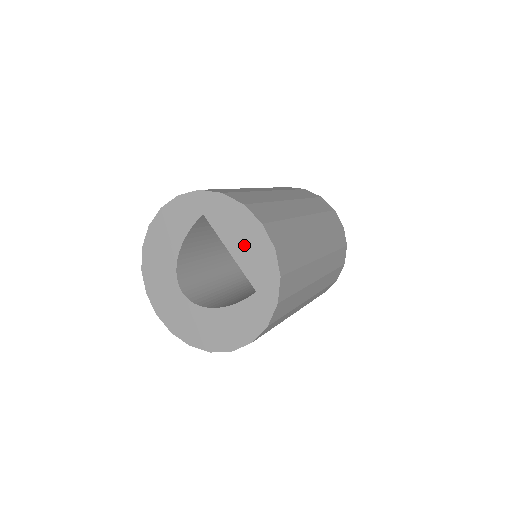
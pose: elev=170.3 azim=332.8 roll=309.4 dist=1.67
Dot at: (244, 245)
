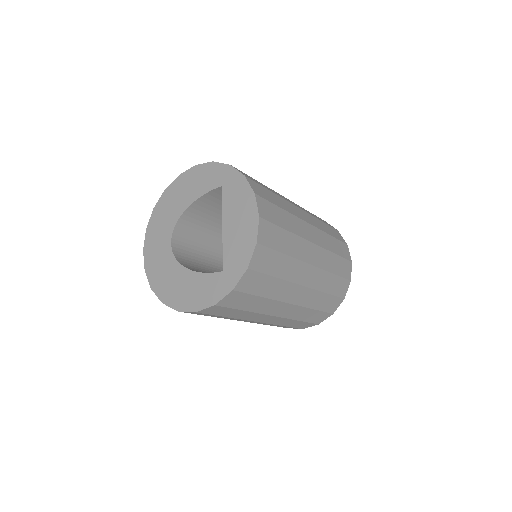
Dot at: (236, 227)
